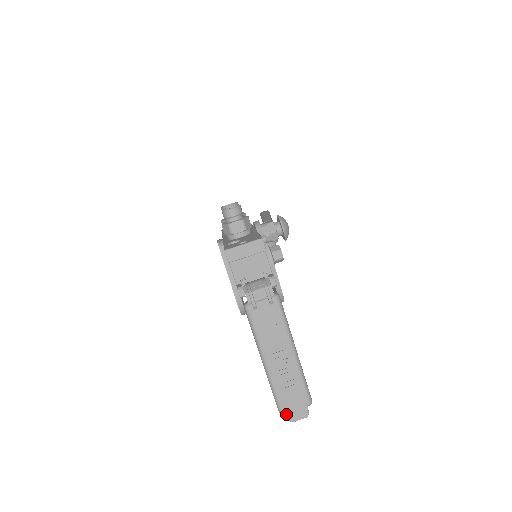
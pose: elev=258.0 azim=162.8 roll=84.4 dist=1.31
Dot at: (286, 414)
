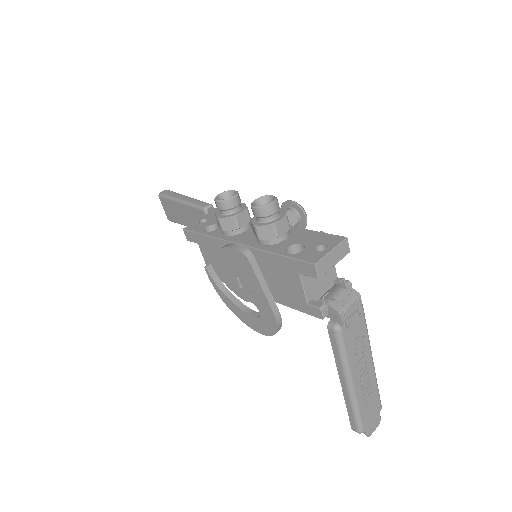
Dot at: (366, 431)
